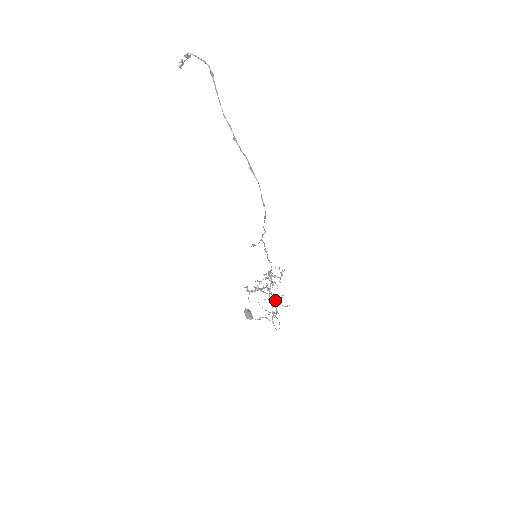
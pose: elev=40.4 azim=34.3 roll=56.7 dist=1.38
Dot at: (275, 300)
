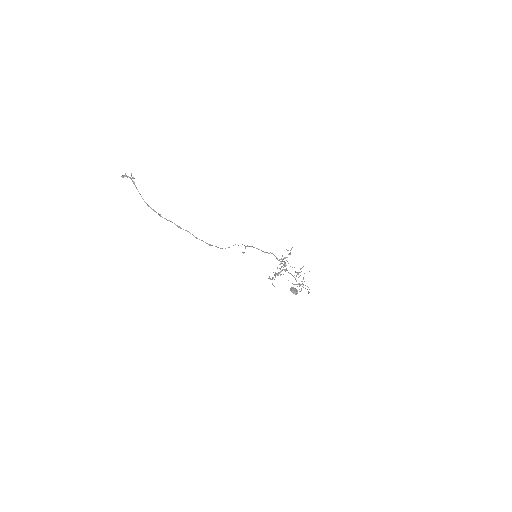
Dot at: (297, 273)
